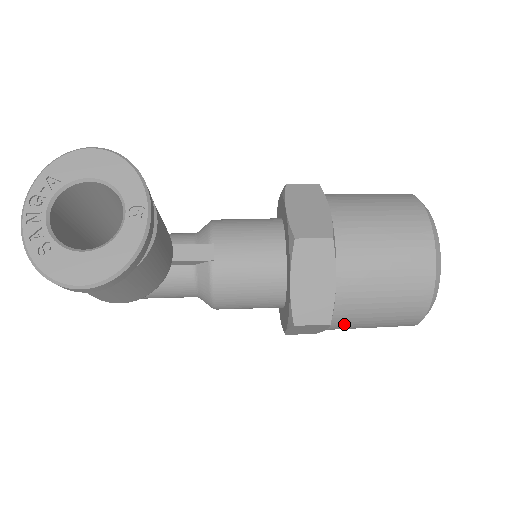
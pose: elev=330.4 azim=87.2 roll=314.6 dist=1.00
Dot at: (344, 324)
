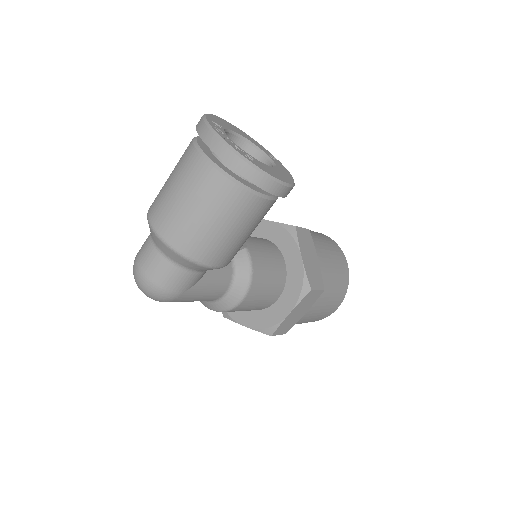
Dot at: (318, 301)
